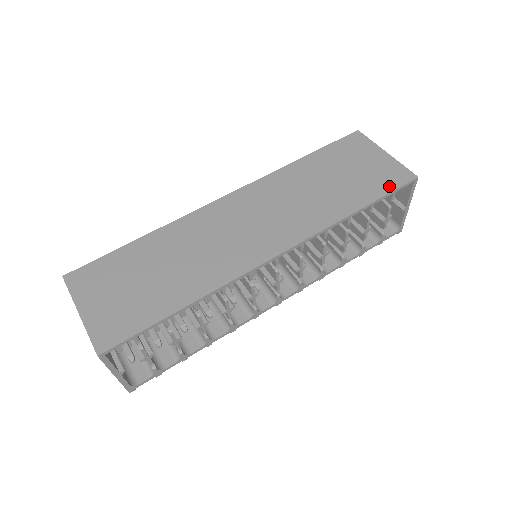
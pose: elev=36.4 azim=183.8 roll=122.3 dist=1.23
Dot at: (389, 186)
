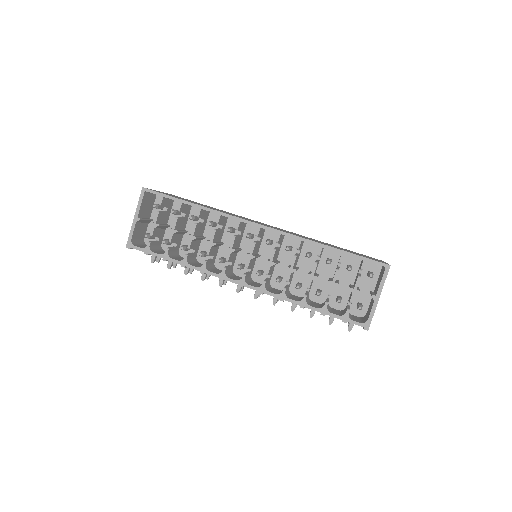
Dot at: (365, 257)
